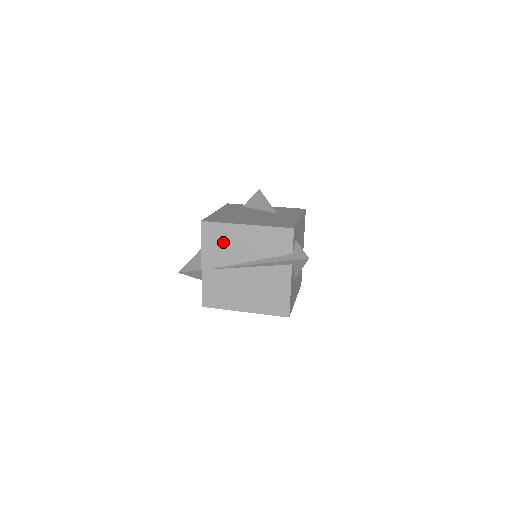
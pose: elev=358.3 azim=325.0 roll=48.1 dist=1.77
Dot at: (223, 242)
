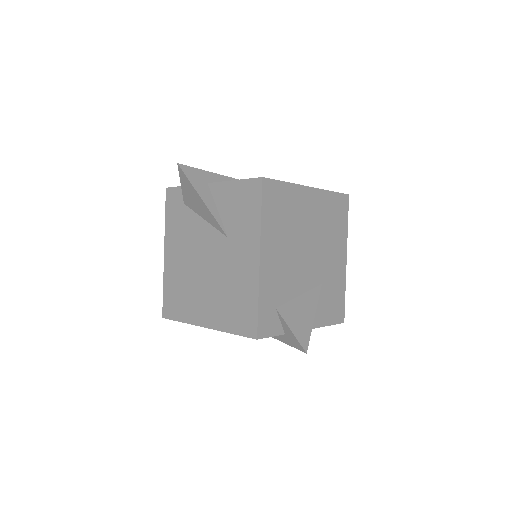
Dot at: occluded
